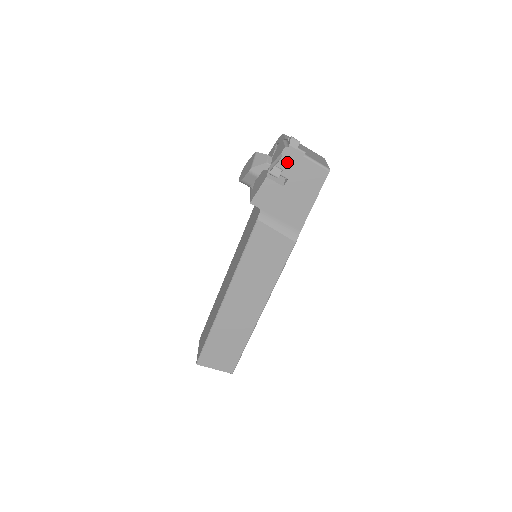
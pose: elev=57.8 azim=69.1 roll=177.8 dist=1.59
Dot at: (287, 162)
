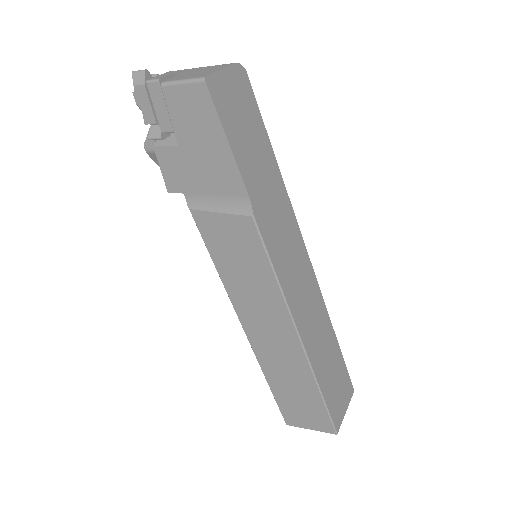
Dot at: (151, 110)
